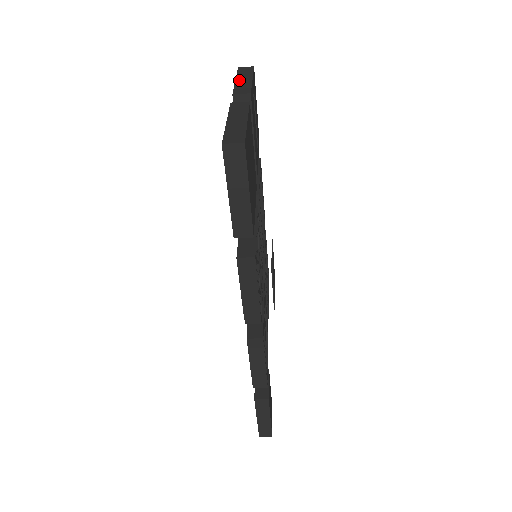
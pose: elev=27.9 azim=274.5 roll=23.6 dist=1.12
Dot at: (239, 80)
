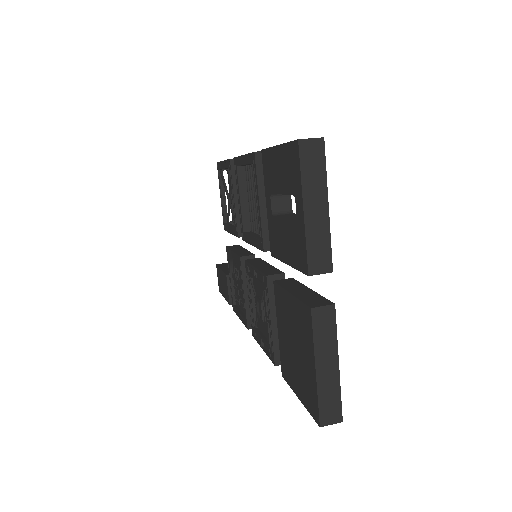
Dot at: (310, 213)
